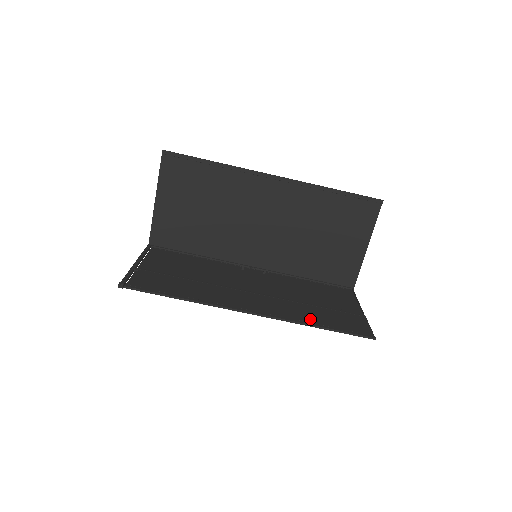
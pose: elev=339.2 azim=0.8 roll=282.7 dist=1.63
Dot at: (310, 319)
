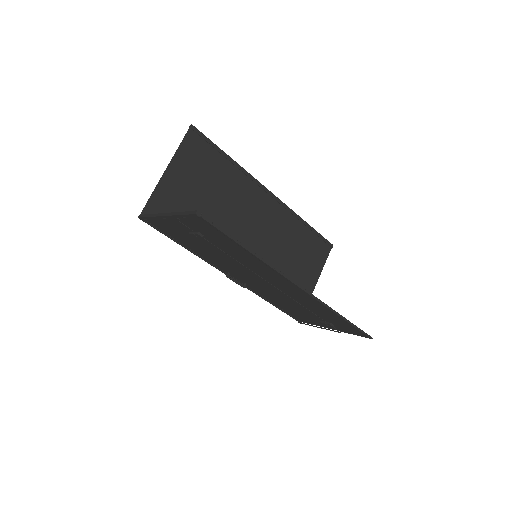
Dot at: (328, 311)
